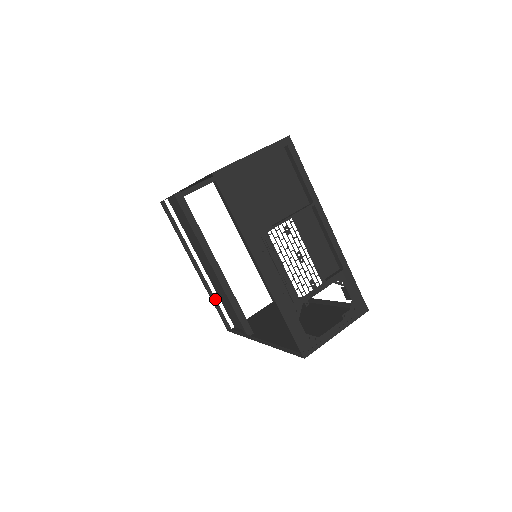
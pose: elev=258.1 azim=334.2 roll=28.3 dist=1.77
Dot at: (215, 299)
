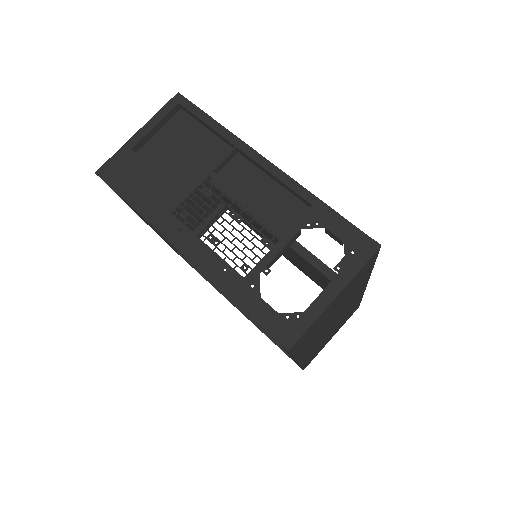
Dot at: occluded
